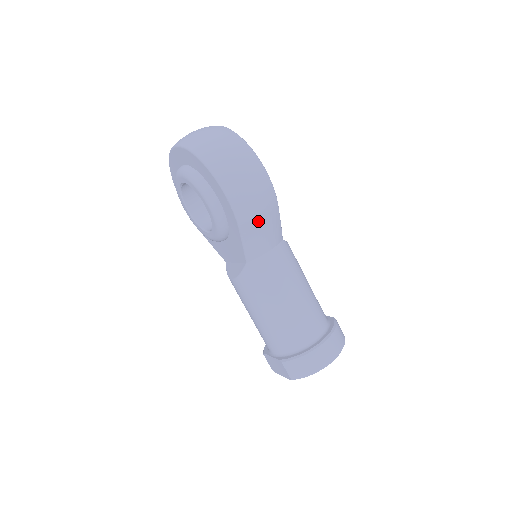
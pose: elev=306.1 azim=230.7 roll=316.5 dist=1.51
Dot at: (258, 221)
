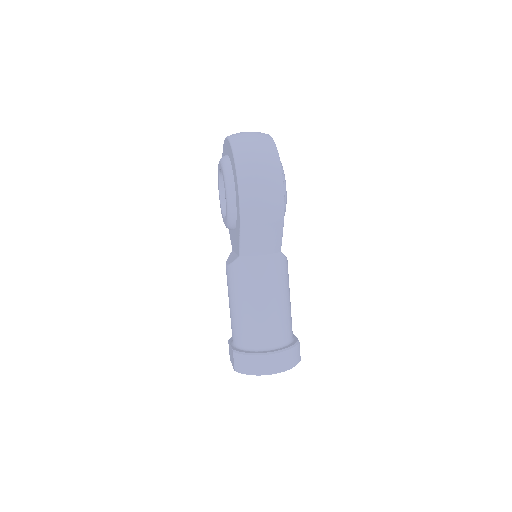
Dot at: (259, 225)
